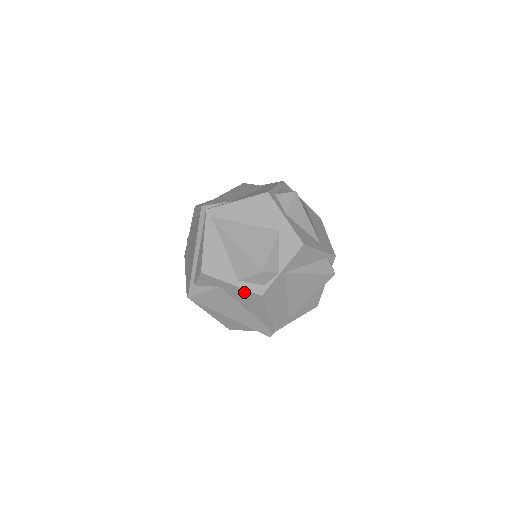
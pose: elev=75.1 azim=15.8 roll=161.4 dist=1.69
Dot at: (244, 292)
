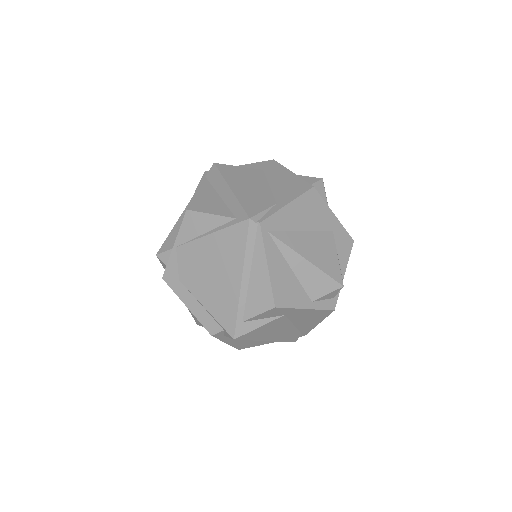
Dot at: (315, 312)
